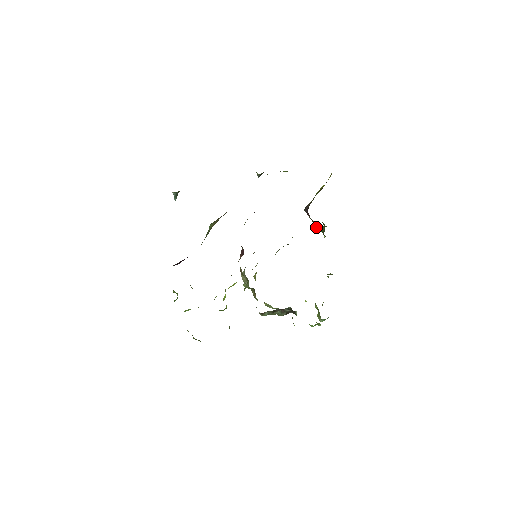
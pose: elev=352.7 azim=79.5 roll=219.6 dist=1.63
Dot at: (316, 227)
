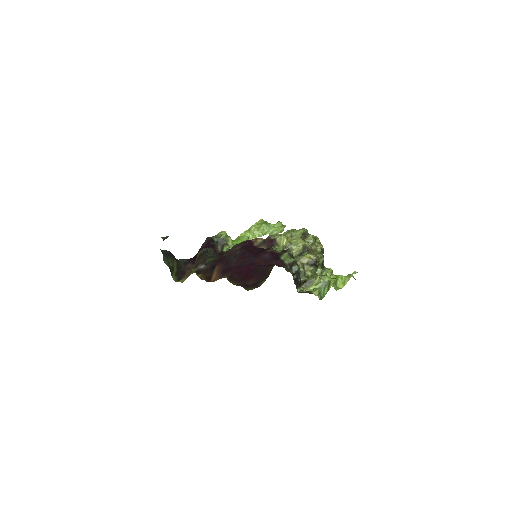
Dot at: occluded
